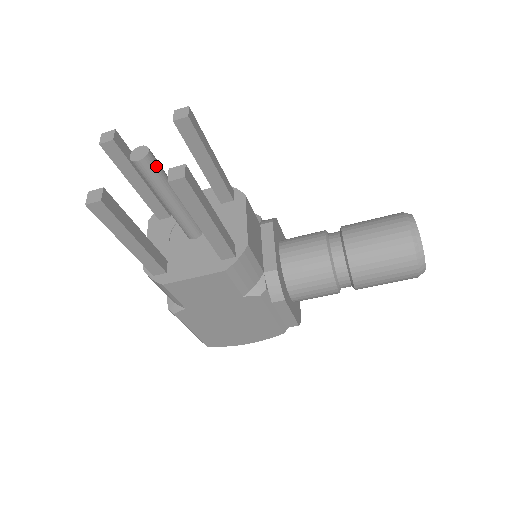
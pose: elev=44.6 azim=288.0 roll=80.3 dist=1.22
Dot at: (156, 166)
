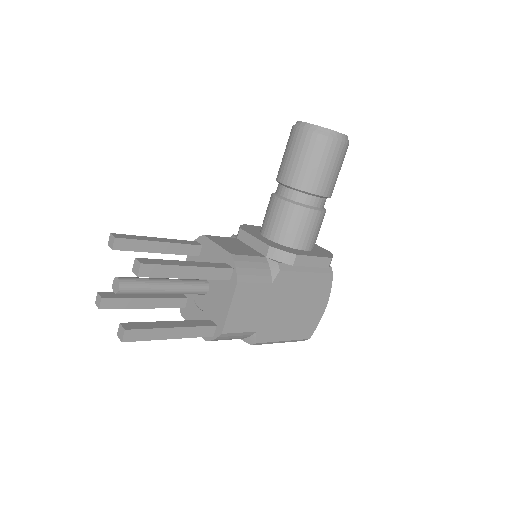
Dot at: (132, 280)
